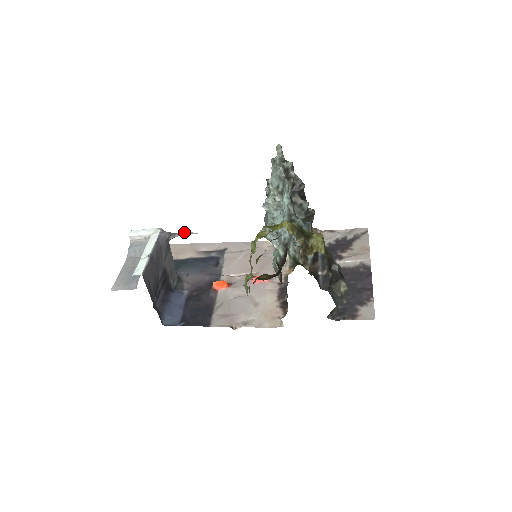
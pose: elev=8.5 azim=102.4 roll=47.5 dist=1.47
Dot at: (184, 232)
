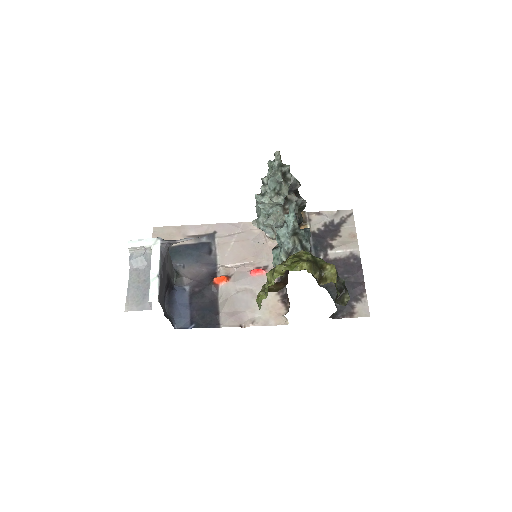
Dot at: (184, 239)
